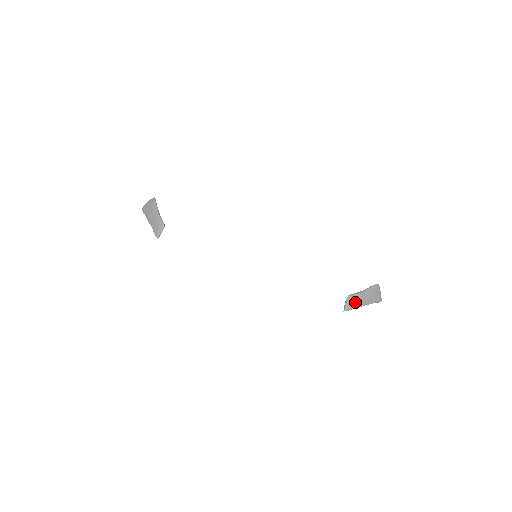
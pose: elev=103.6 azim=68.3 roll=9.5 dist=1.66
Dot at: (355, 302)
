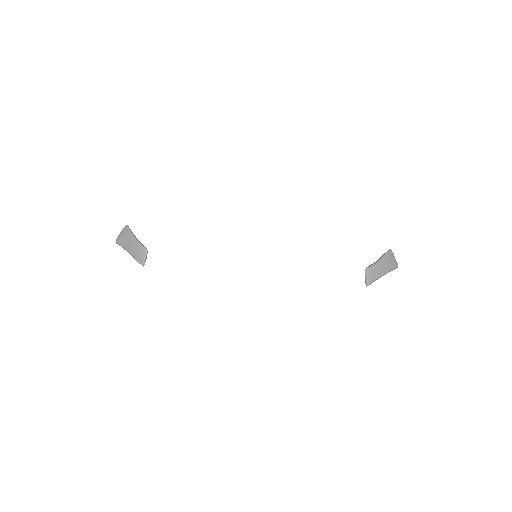
Dot at: (375, 273)
